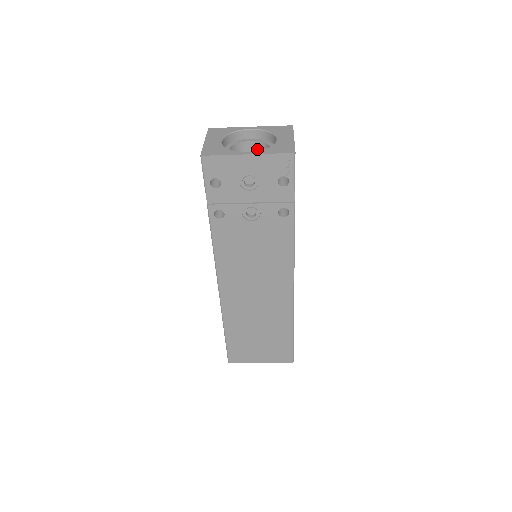
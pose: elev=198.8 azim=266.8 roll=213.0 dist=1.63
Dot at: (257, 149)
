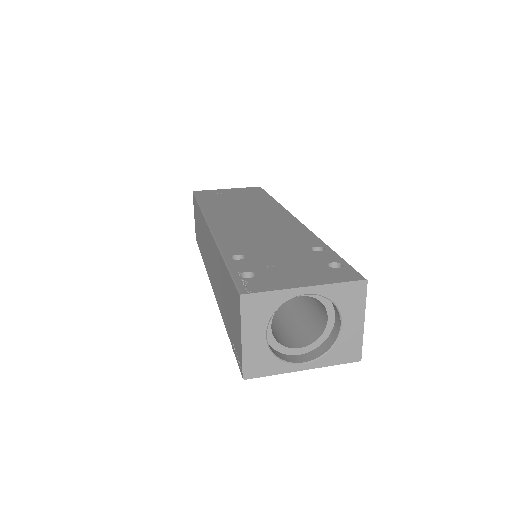
Dot at: occluded
